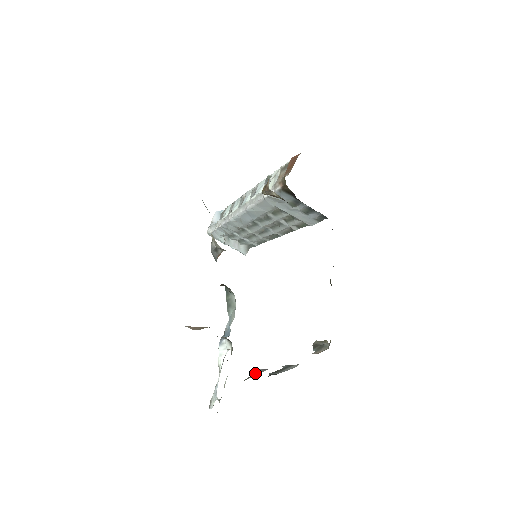
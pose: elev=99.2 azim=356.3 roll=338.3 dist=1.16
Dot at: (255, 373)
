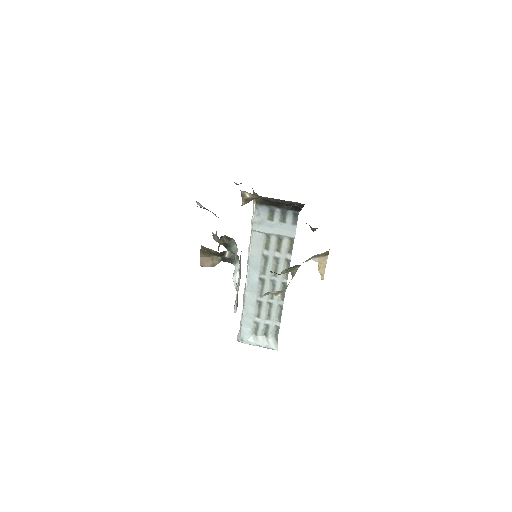
Dot at: (272, 293)
